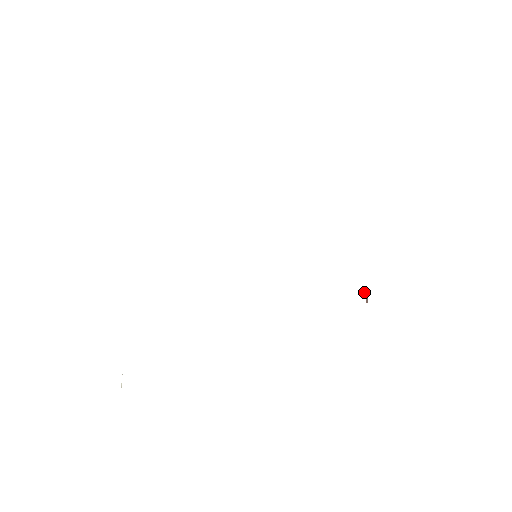
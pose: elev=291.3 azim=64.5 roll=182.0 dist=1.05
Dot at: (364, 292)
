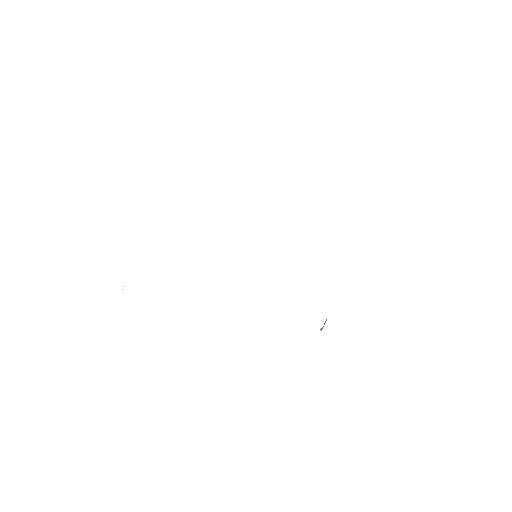
Dot at: (325, 321)
